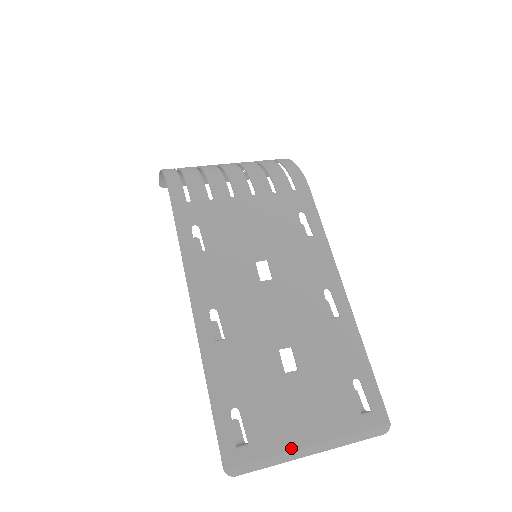
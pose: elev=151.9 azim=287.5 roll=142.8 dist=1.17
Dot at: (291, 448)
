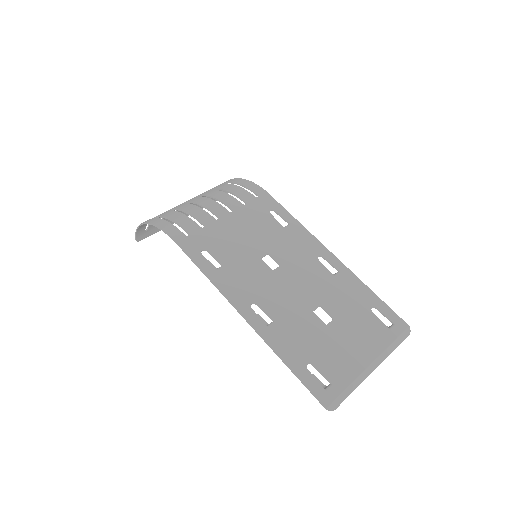
Dot at: (359, 372)
